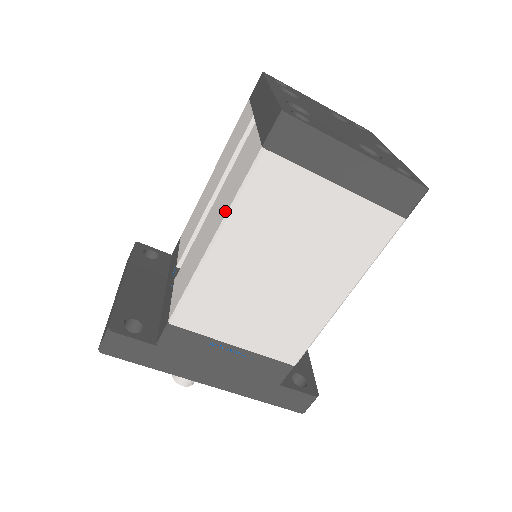
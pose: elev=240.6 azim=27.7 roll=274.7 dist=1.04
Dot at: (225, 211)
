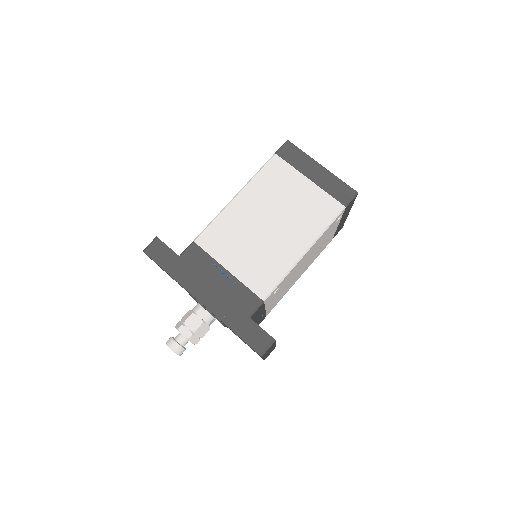
Dot at: (248, 183)
